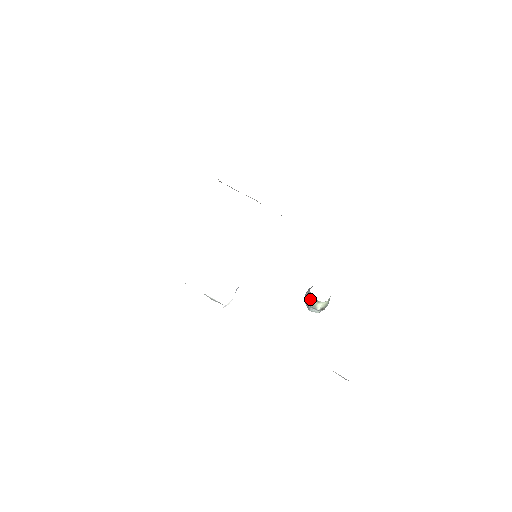
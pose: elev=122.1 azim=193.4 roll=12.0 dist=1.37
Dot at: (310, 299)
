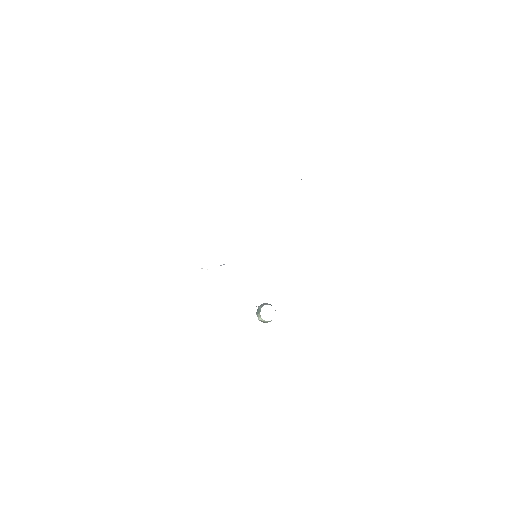
Dot at: (259, 310)
